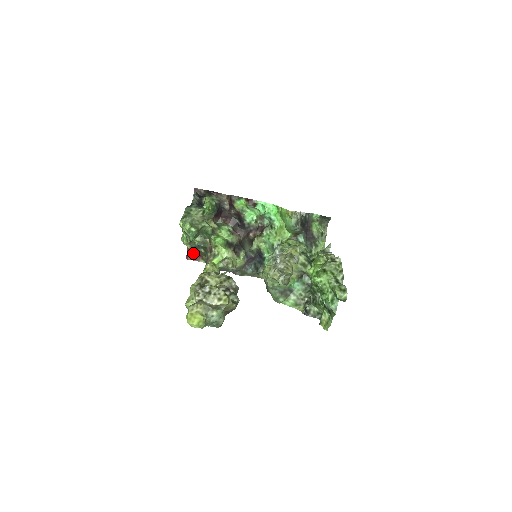
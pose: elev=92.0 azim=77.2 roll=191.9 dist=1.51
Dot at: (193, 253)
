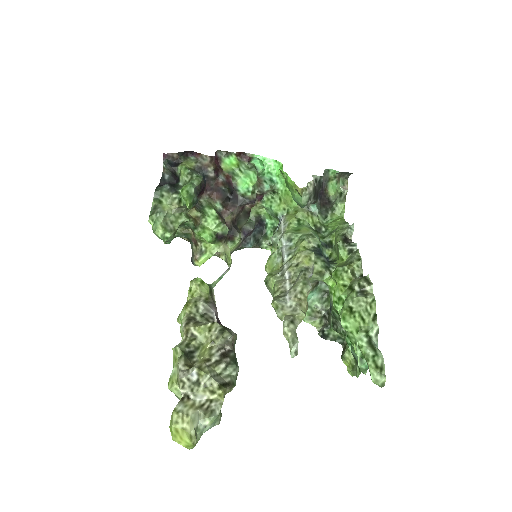
Dot at: occluded
